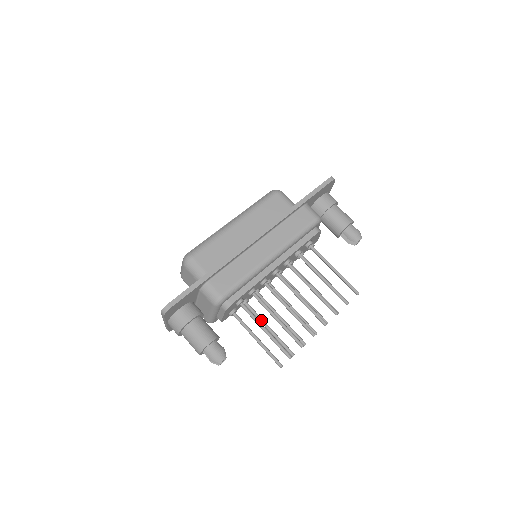
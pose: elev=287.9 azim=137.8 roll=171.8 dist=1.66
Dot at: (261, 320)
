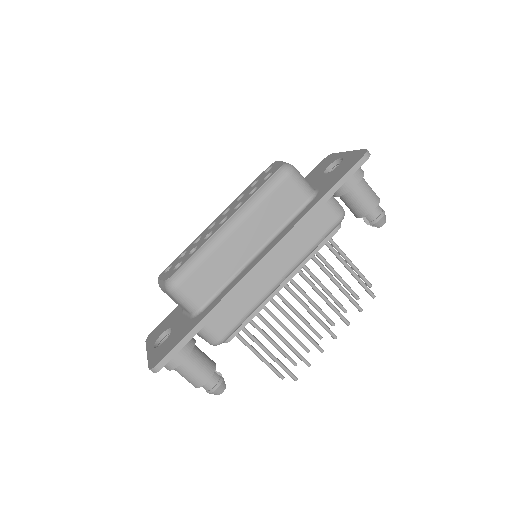
Dot at: (261, 332)
